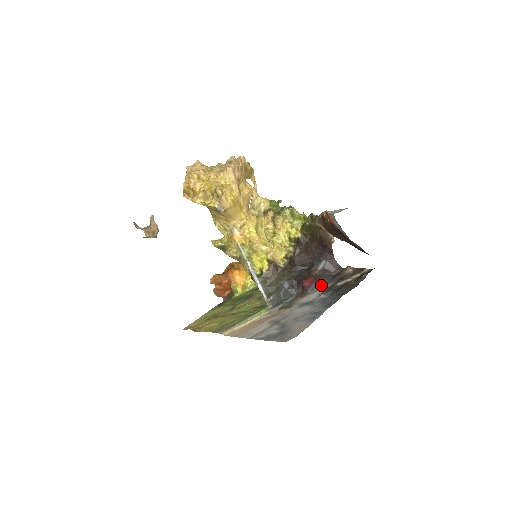
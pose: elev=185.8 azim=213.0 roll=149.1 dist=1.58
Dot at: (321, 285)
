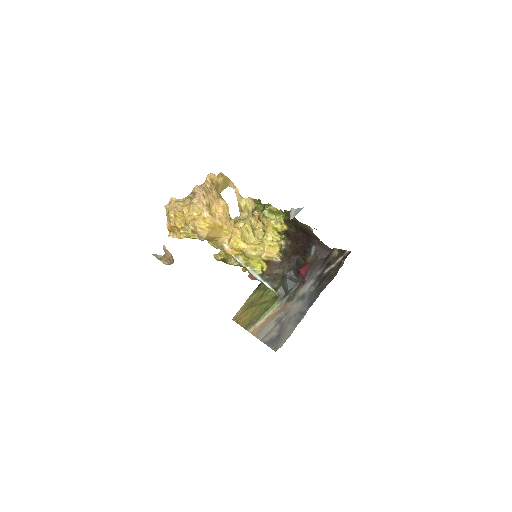
Dot at: (314, 272)
